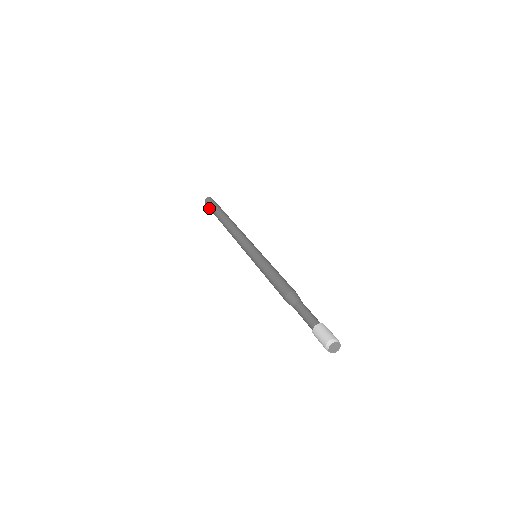
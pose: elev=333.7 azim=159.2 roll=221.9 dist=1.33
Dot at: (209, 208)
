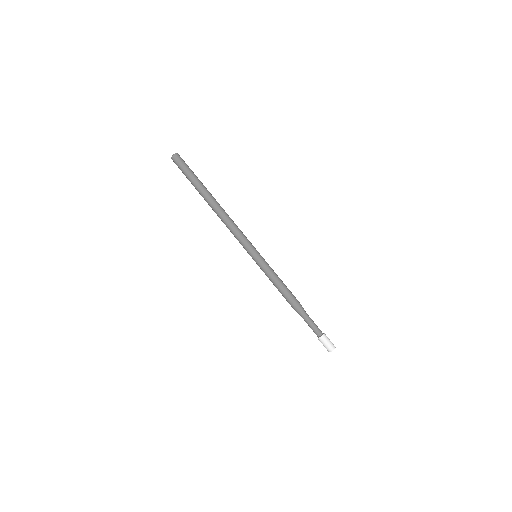
Dot at: occluded
